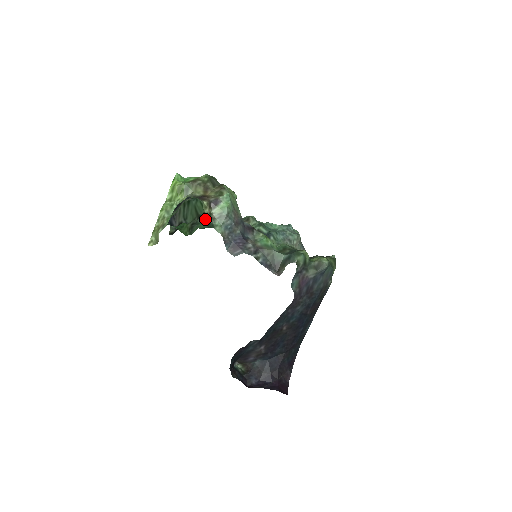
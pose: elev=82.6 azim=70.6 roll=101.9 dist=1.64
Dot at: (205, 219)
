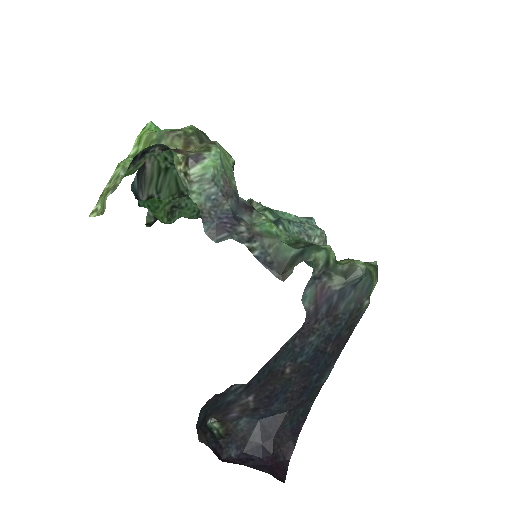
Dot at: (192, 203)
